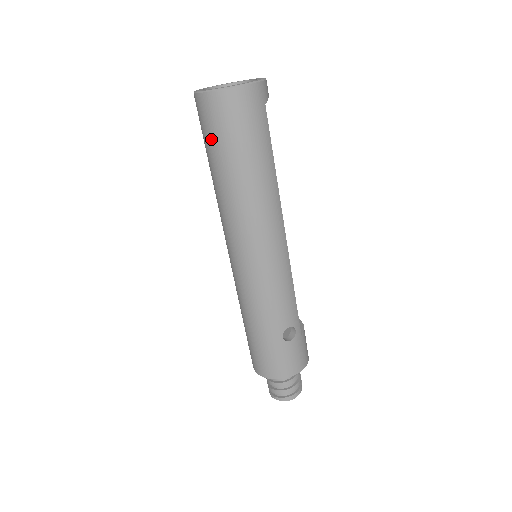
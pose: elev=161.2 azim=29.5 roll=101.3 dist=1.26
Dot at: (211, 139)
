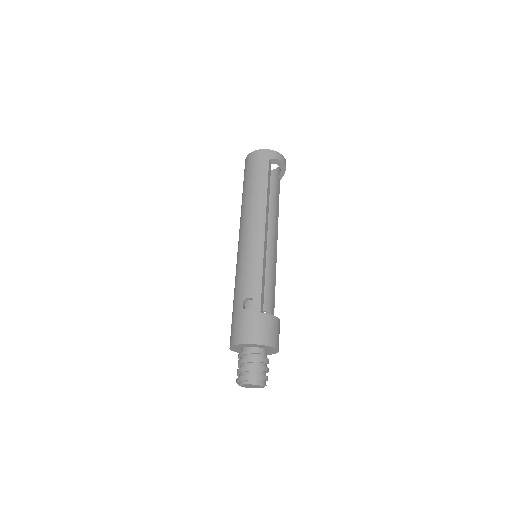
Dot at: occluded
